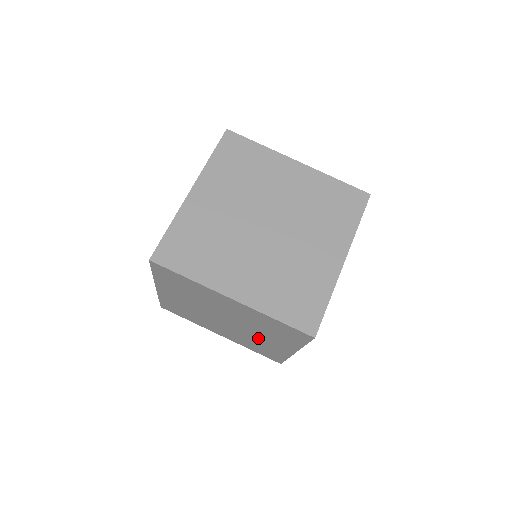
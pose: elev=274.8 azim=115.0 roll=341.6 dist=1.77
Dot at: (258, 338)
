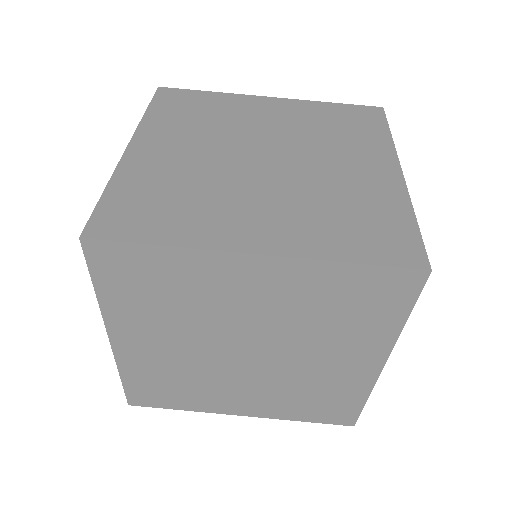
Dot at: (311, 368)
